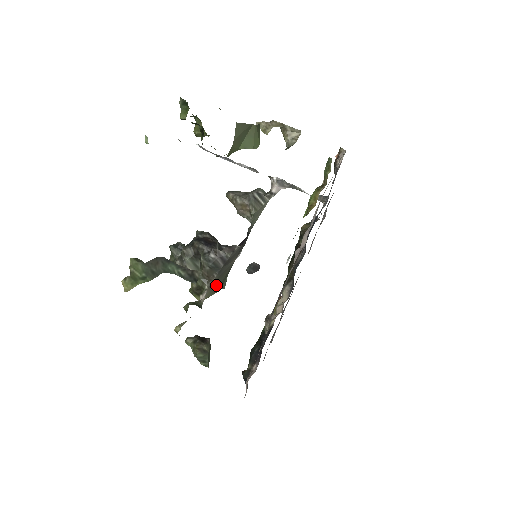
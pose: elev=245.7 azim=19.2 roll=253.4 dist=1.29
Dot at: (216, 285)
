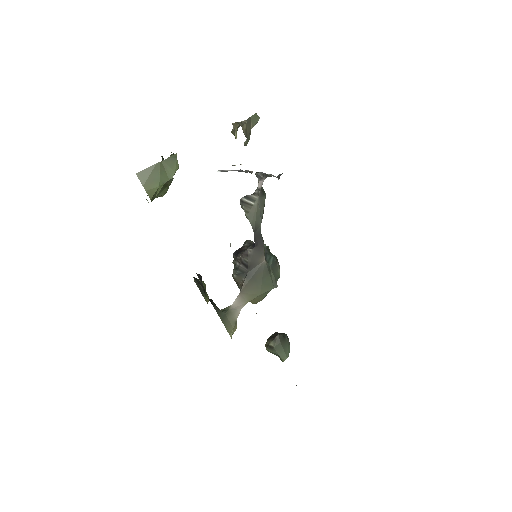
Dot at: (254, 287)
